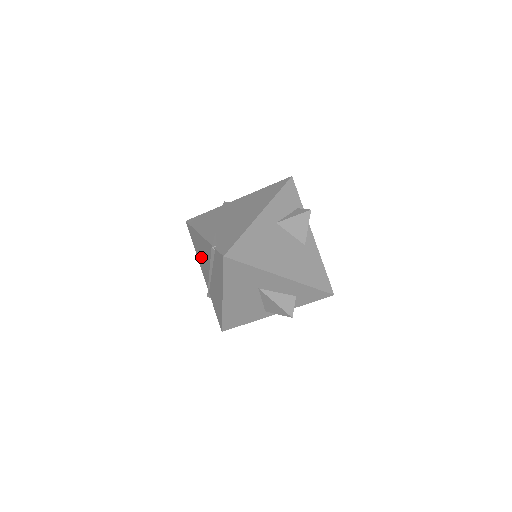
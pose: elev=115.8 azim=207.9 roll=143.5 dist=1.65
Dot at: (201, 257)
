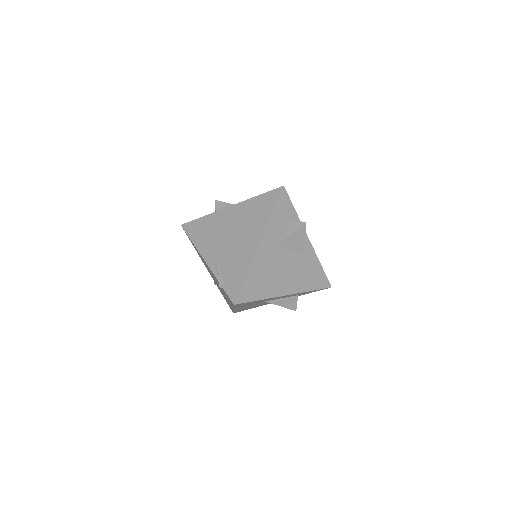
Dot at: occluded
